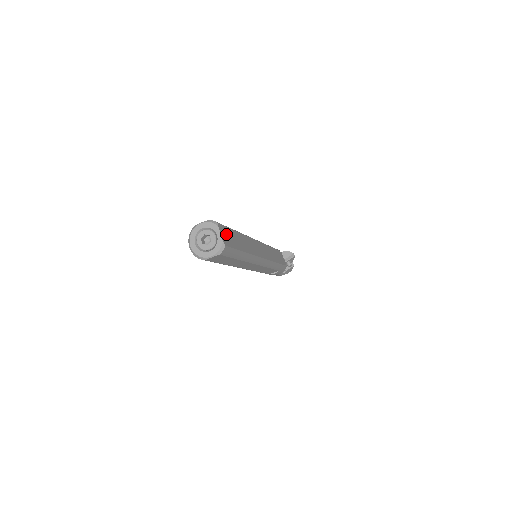
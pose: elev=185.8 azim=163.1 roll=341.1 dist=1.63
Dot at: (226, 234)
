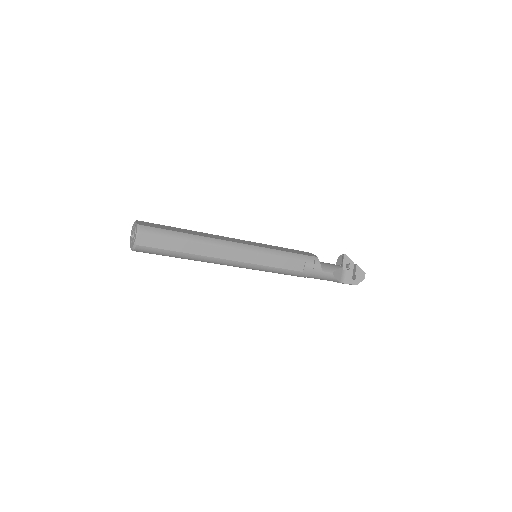
Dot at: (150, 224)
